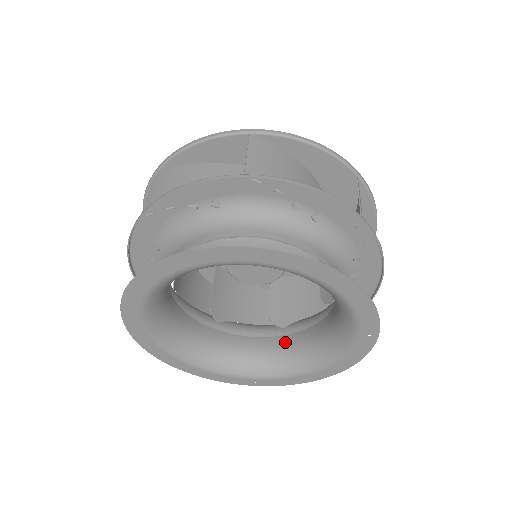
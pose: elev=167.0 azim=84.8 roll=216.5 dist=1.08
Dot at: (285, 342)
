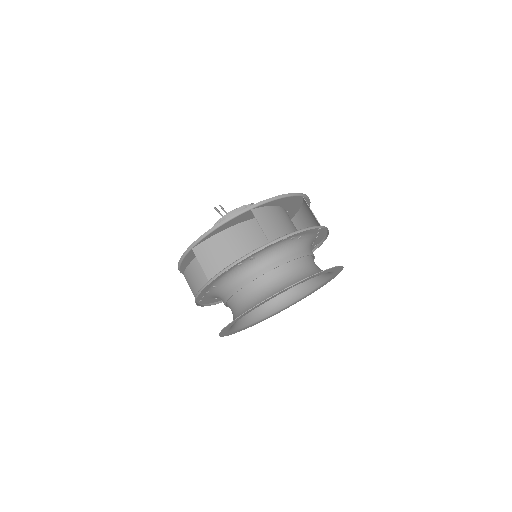
Dot at: occluded
